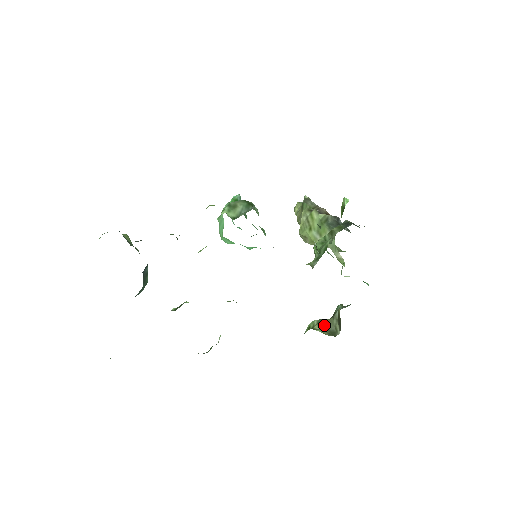
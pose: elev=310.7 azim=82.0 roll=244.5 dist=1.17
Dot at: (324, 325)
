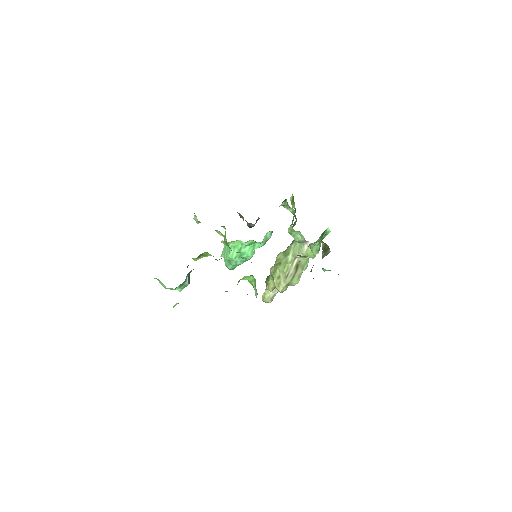
Dot at: occluded
